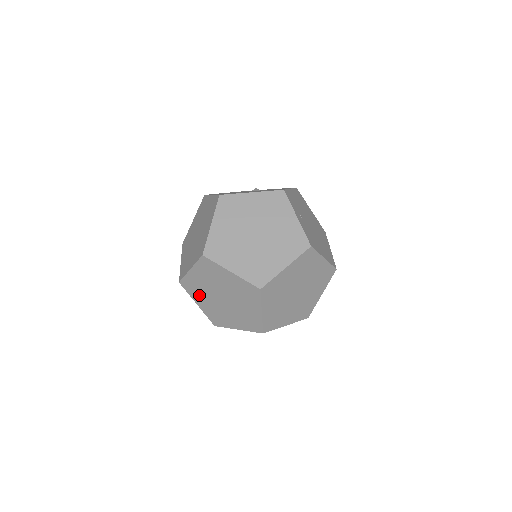
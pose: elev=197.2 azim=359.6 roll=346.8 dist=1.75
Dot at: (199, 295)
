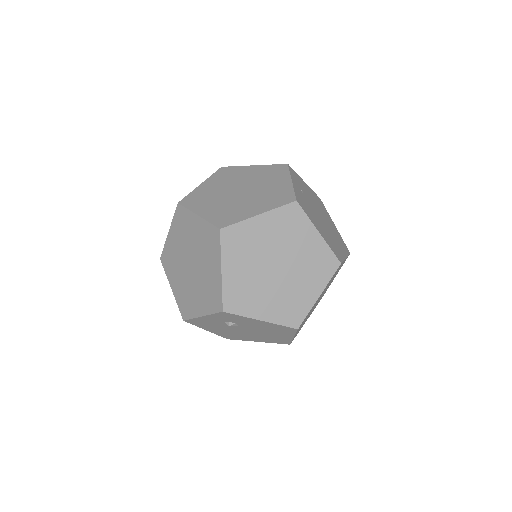
Dot at: (173, 271)
